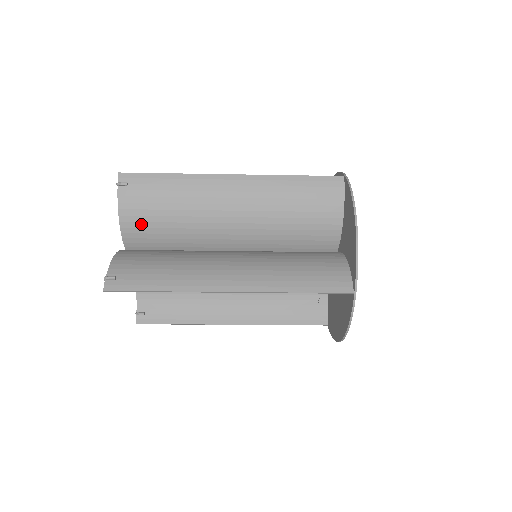
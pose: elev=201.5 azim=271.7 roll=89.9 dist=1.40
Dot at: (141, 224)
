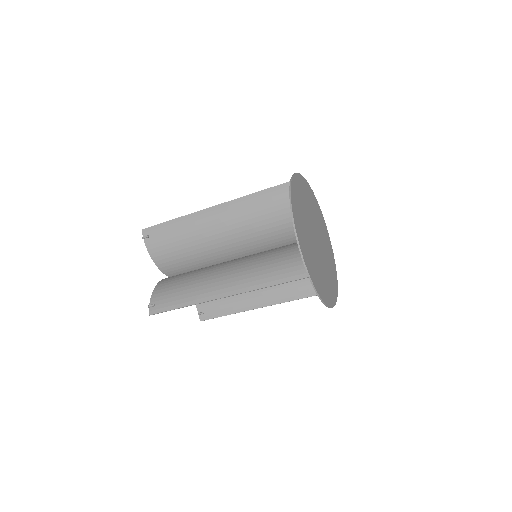
Dot at: (167, 259)
